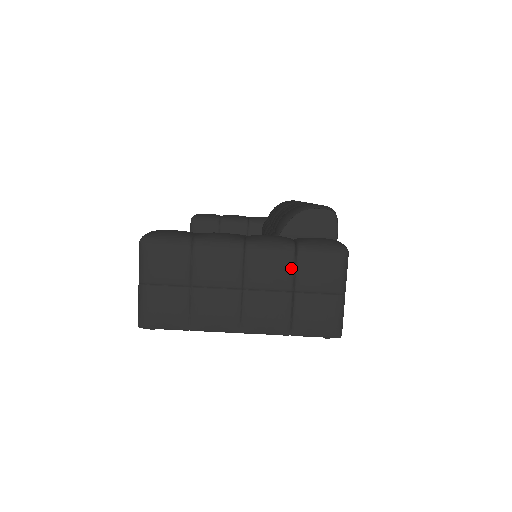
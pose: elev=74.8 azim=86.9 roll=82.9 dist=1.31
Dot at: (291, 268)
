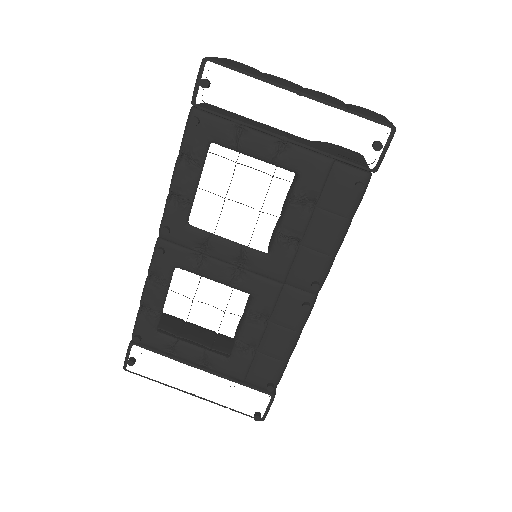
Dot at: occluded
